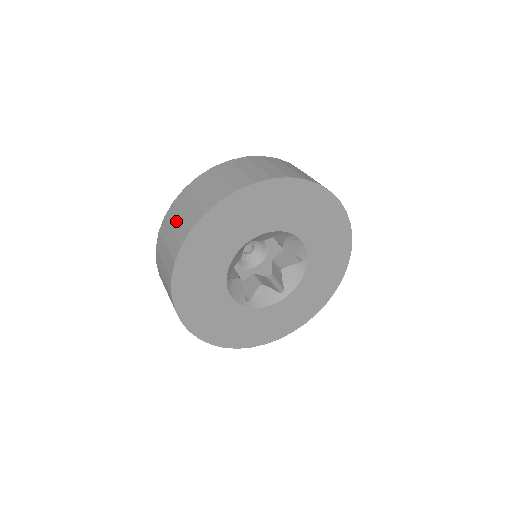
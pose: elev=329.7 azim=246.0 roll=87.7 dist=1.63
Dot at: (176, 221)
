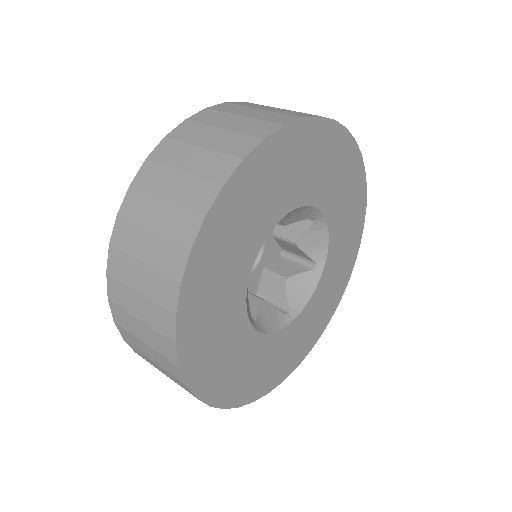
Dot at: (189, 157)
